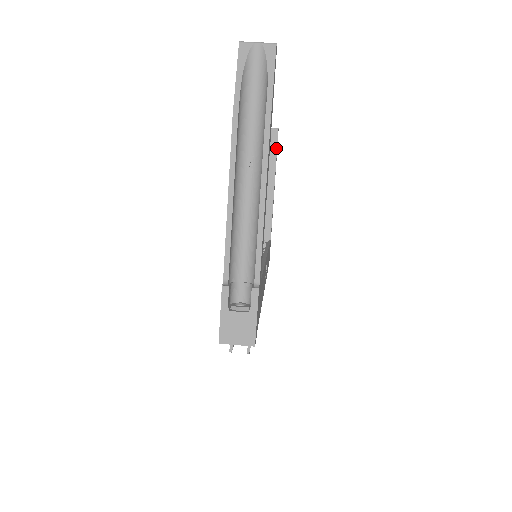
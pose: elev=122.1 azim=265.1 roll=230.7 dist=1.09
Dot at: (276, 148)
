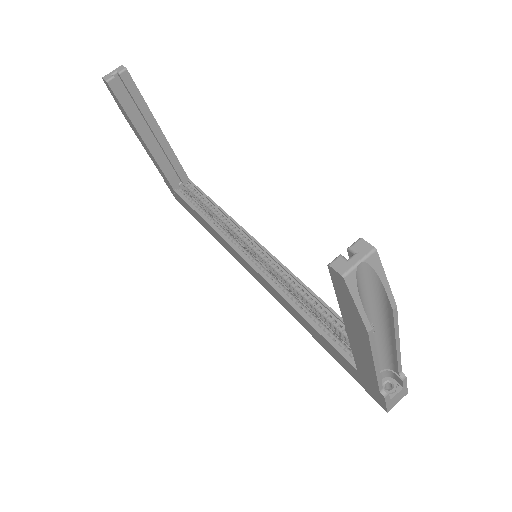
Dot at: (138, 92)
